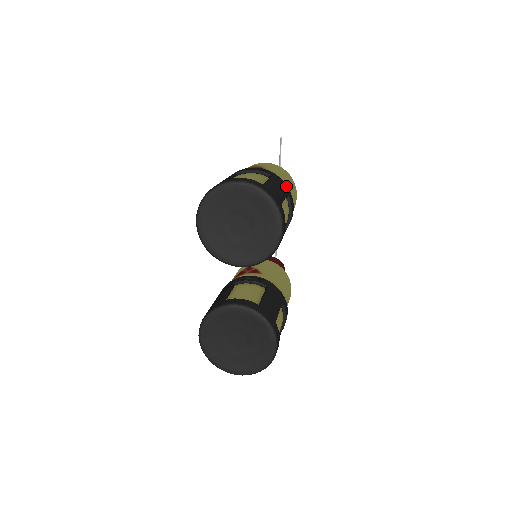
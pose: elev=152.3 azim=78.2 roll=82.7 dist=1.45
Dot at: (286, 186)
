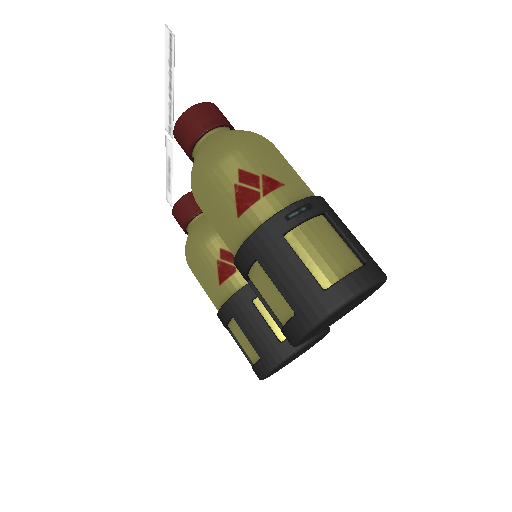
Dot at: (326, 202)
